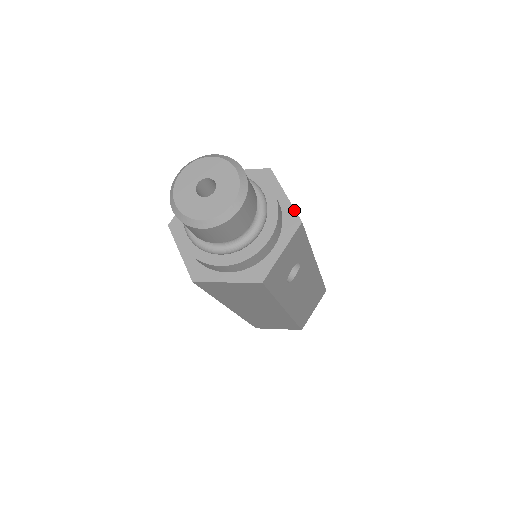
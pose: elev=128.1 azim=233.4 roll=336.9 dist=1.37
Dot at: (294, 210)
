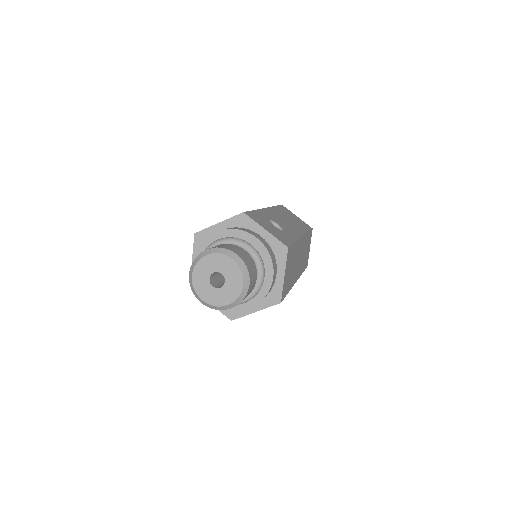
Dot at: (282, 291)
